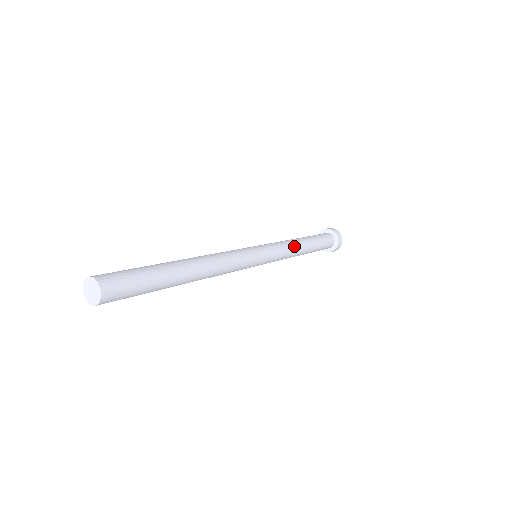
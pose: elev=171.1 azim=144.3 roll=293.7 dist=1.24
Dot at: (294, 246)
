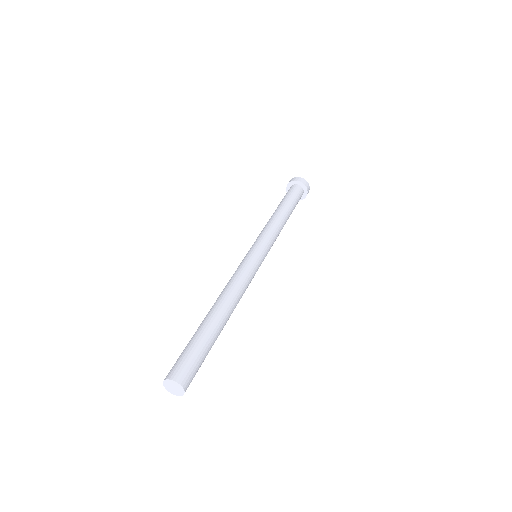
Dot at: occluded
